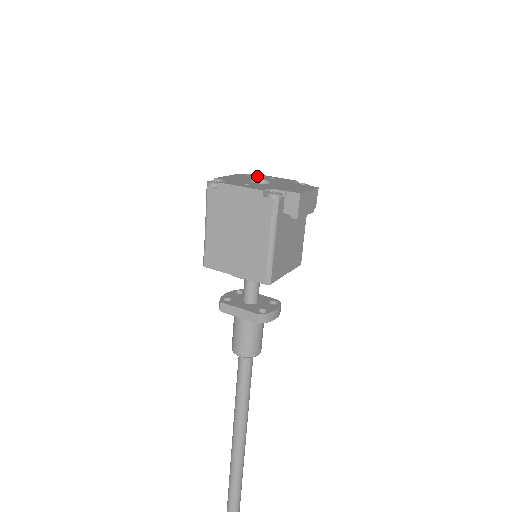
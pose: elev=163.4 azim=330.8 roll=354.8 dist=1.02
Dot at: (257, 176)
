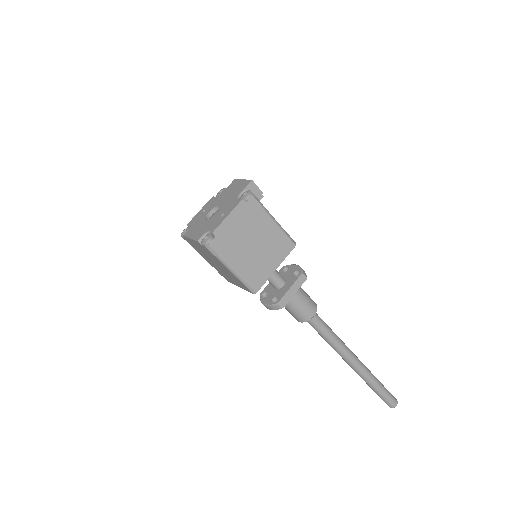
Dot at: (194, 222)
